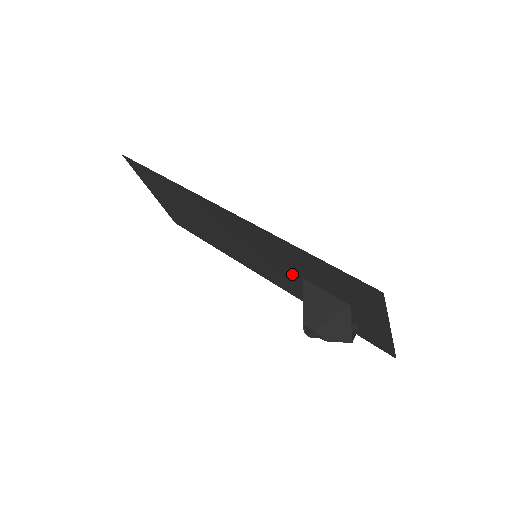
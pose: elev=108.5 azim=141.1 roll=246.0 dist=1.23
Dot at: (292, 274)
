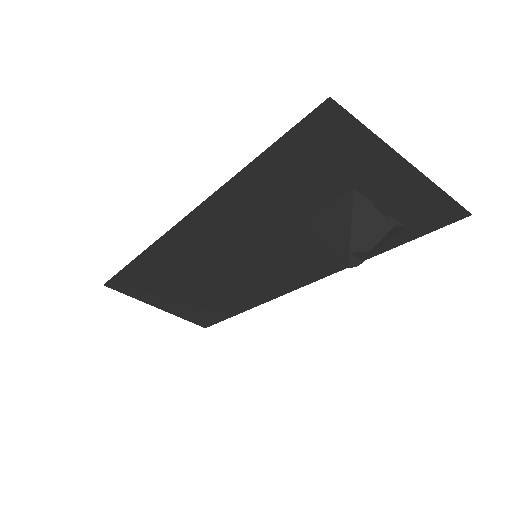
Dot at: (292, 232)
